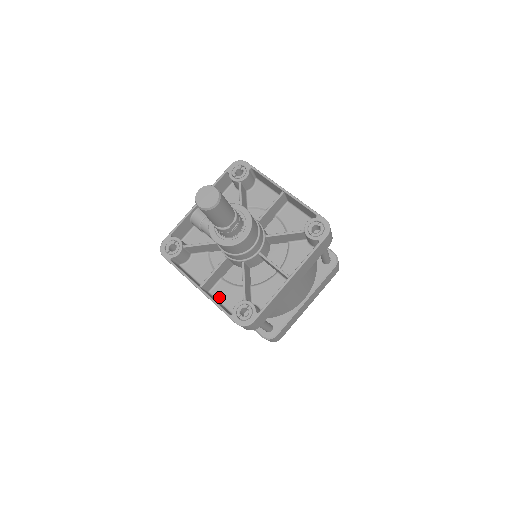
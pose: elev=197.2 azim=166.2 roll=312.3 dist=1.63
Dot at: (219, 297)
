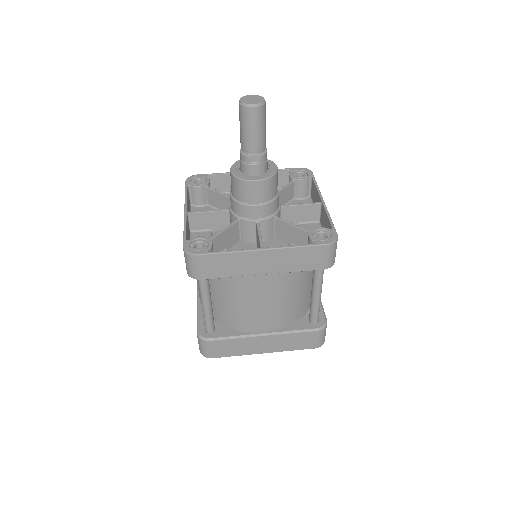
Dot at: occluded
